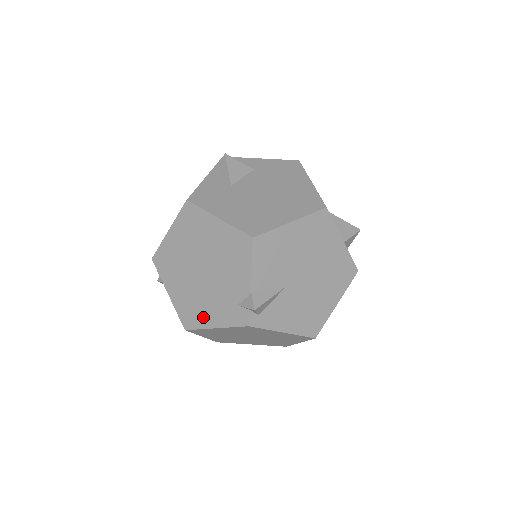
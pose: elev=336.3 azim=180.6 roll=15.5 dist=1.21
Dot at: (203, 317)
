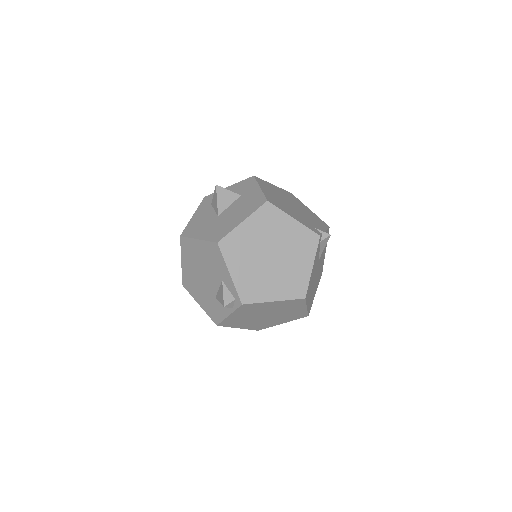
Dot at: (286, 210)
